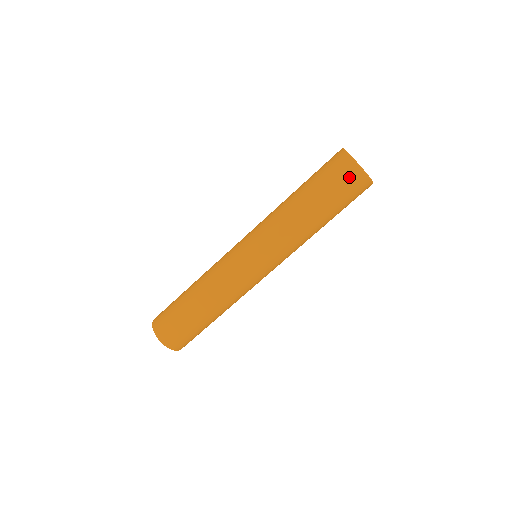
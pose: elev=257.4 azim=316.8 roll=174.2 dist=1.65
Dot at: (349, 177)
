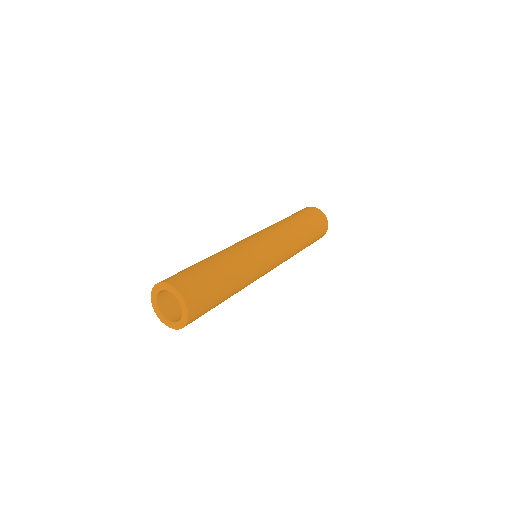
Dot at: (314, 211)
